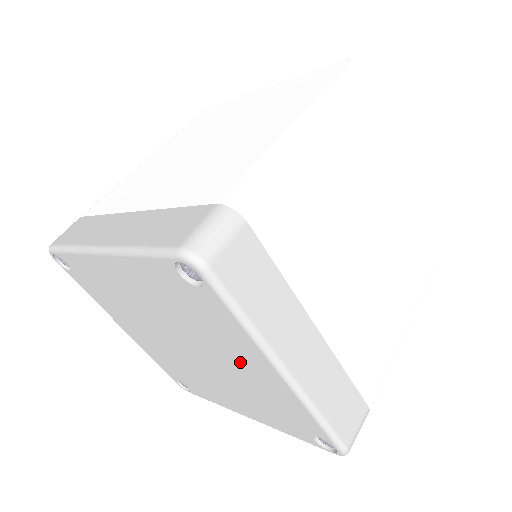
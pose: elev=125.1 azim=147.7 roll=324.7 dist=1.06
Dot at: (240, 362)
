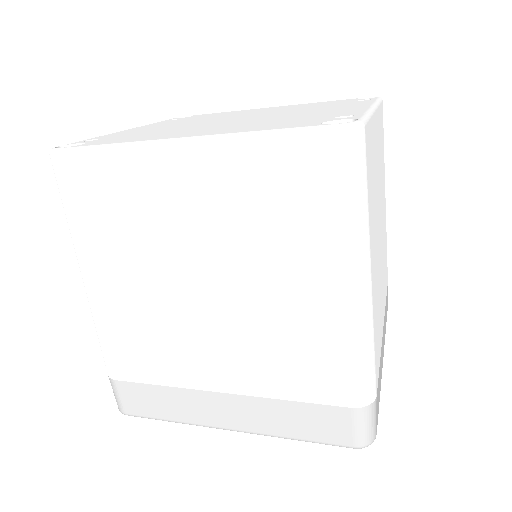
Dot at: occluded
